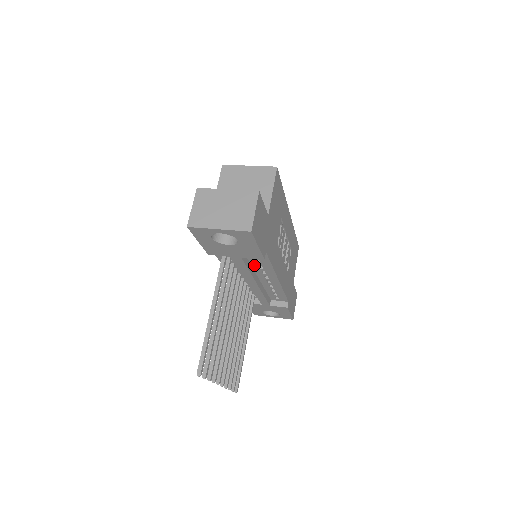
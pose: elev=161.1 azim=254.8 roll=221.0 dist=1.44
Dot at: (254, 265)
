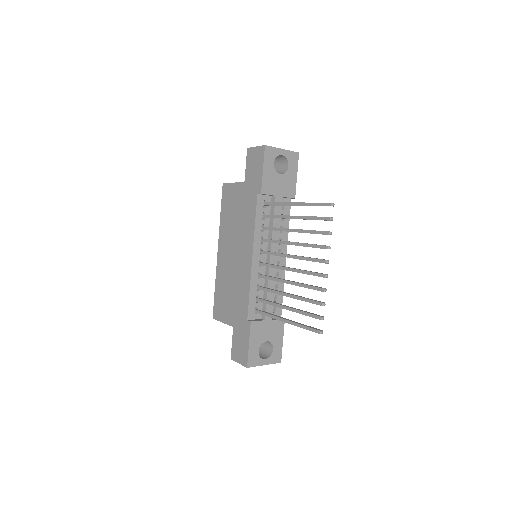
Dot at: occluded
